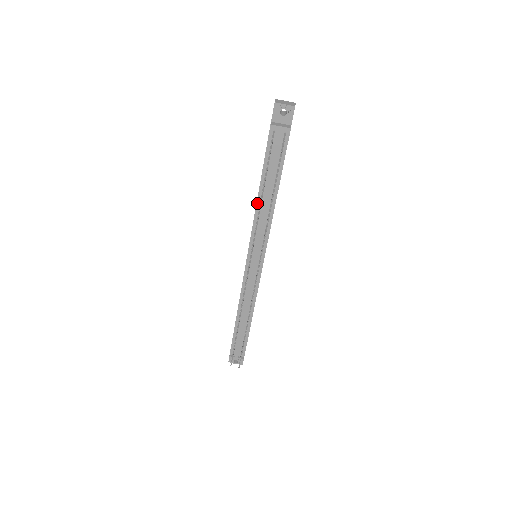
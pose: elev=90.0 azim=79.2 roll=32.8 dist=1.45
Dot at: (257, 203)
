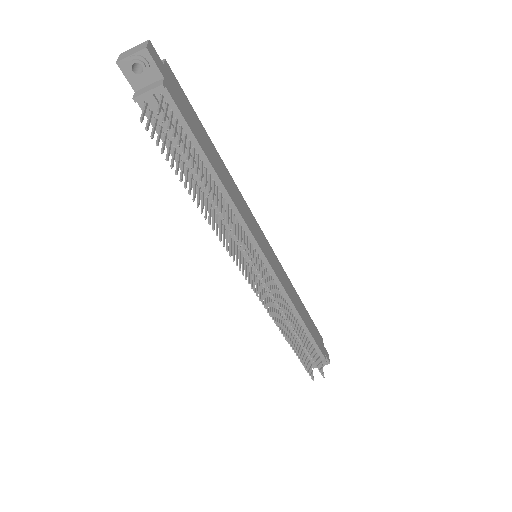
Dot at: occluded
